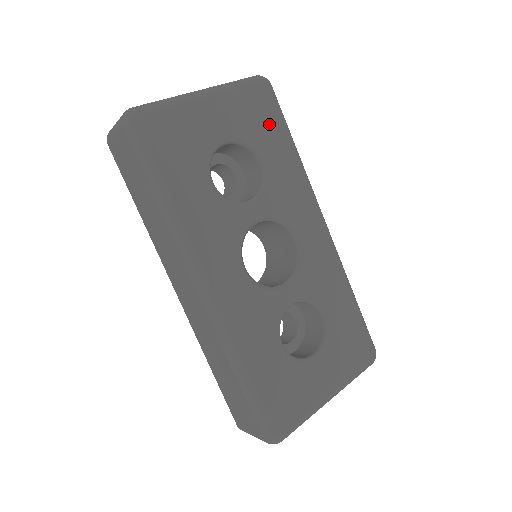
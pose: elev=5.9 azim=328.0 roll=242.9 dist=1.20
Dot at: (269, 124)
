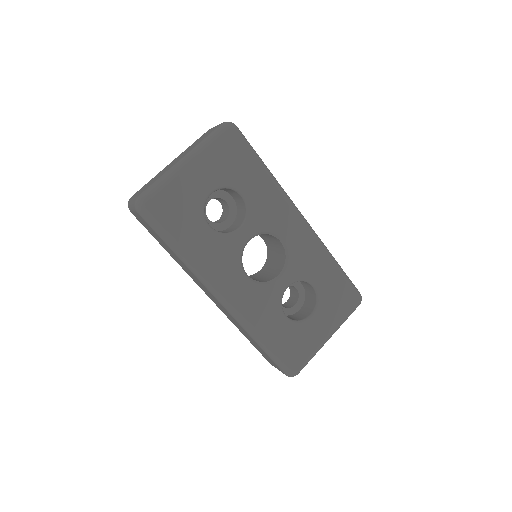
Dot at: (241, 162)
